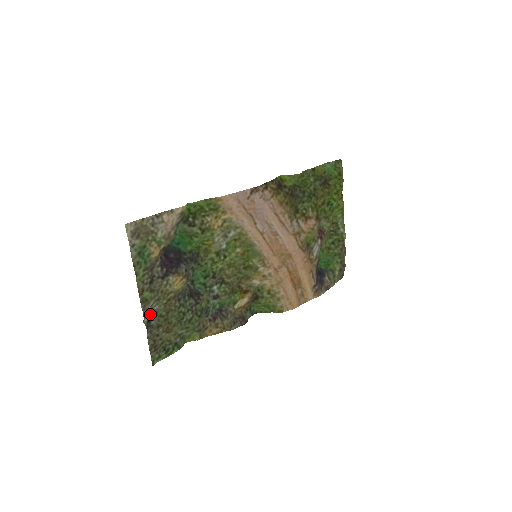
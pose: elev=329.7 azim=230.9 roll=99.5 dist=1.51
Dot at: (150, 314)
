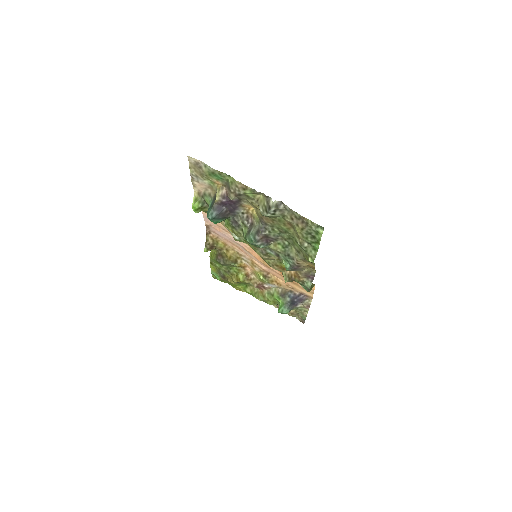
Dot at: (268, 215)
